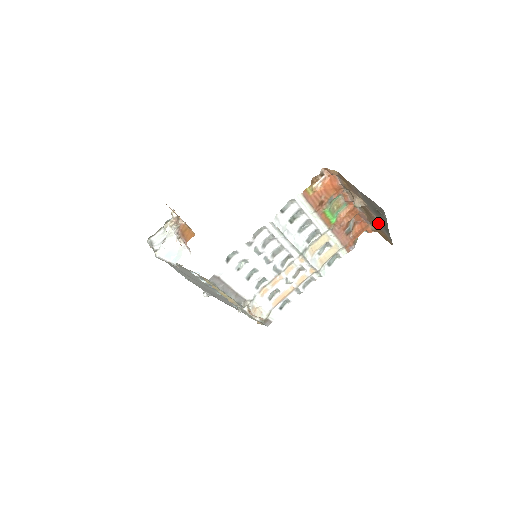
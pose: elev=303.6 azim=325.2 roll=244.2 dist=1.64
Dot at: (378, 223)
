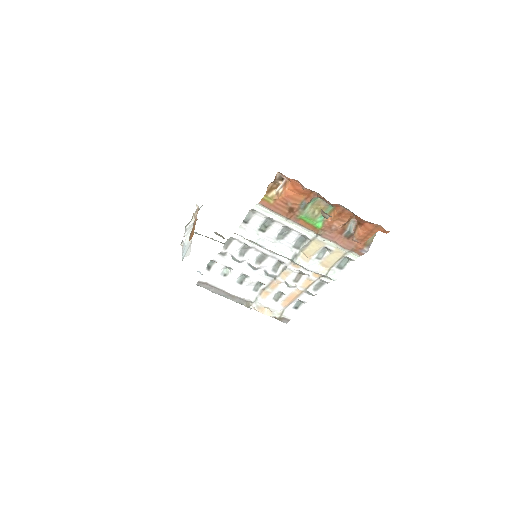
Dot at: occluded
